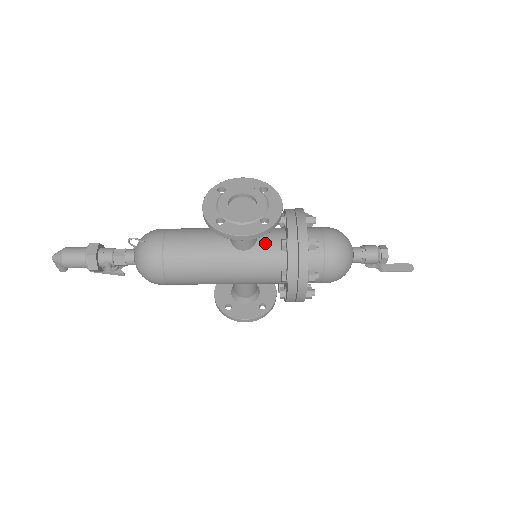
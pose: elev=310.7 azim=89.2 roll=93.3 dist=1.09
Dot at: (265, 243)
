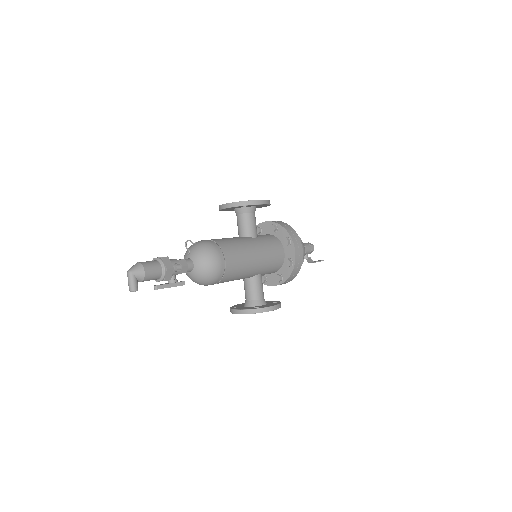
Dot at: (261, 235)
